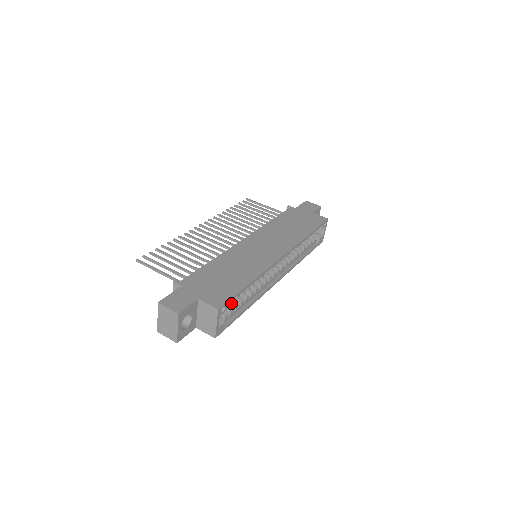
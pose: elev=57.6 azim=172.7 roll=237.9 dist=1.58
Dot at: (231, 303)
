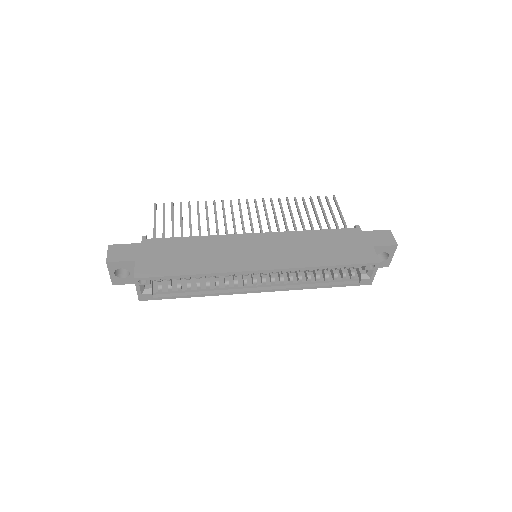
Dot at: (177, 282)
